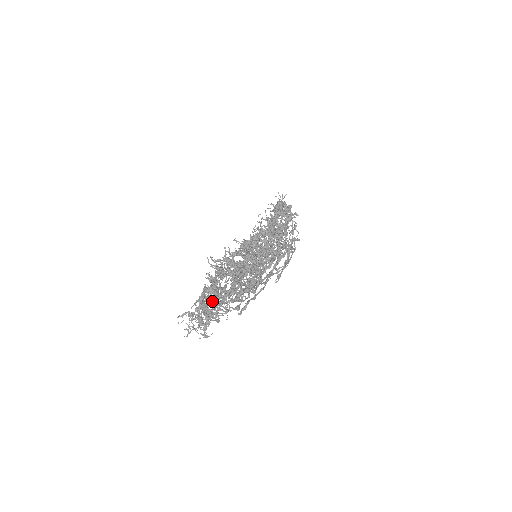
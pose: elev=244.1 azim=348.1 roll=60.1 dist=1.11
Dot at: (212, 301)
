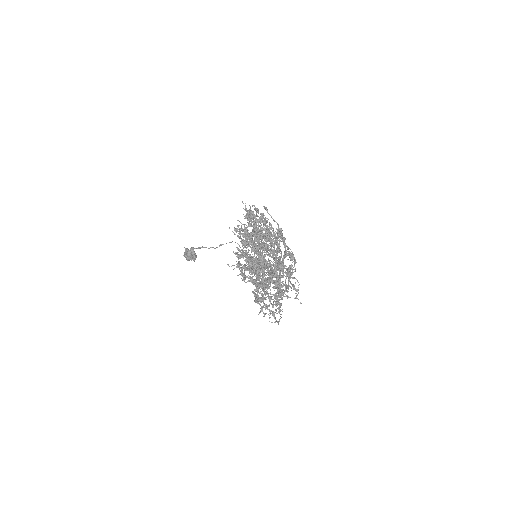
Dot at: (279, 283)
